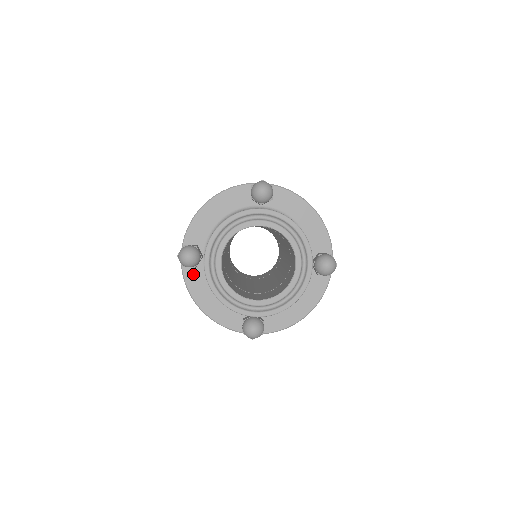
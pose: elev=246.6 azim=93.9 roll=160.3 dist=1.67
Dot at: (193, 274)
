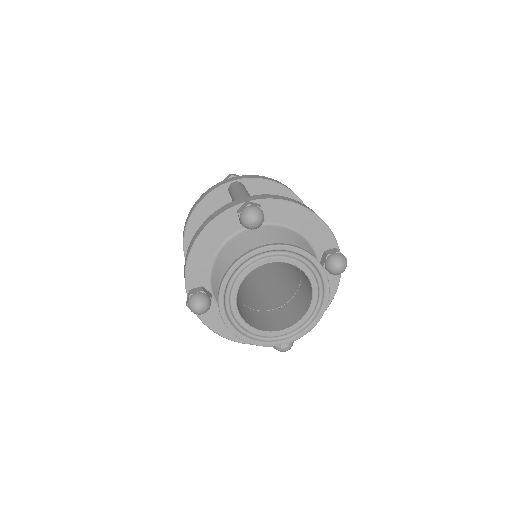
Dot at: (207, 311)
